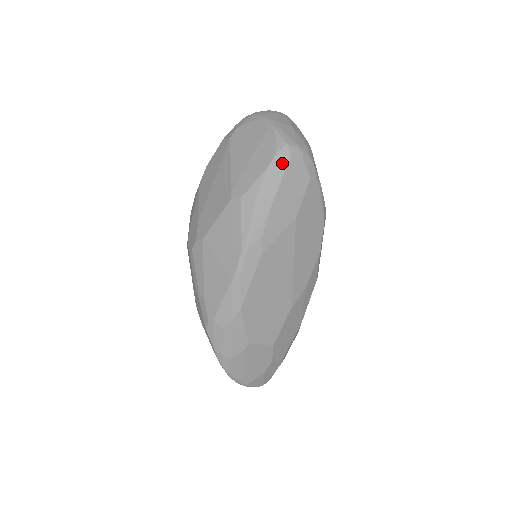
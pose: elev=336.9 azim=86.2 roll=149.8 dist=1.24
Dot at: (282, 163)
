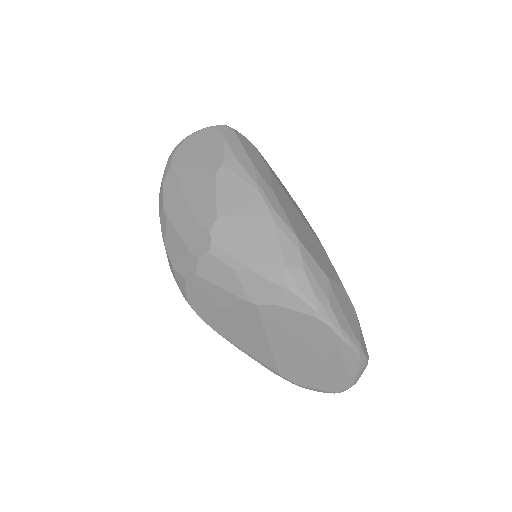
Dot at: (231, 134)
